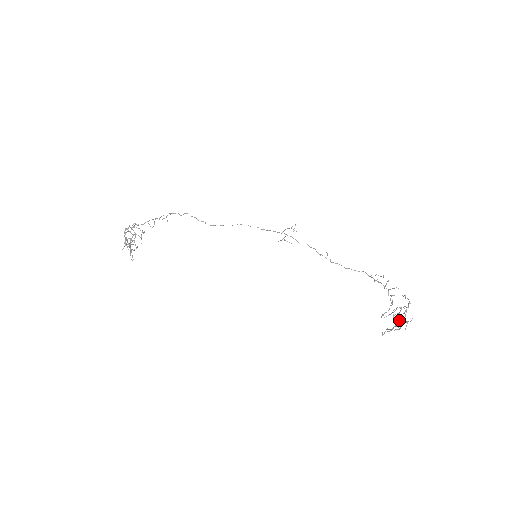
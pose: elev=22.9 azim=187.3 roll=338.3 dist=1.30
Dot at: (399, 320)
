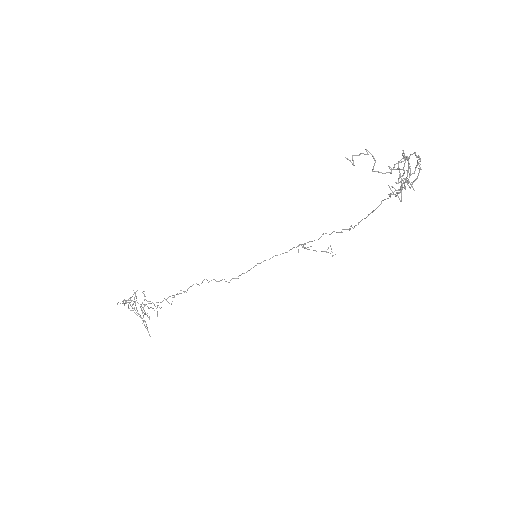
Dot at: occluded
